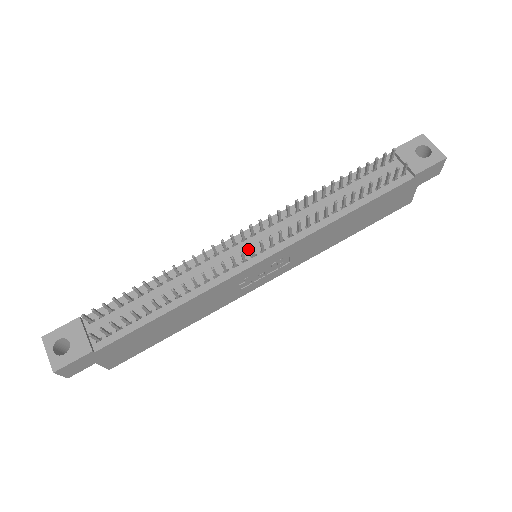
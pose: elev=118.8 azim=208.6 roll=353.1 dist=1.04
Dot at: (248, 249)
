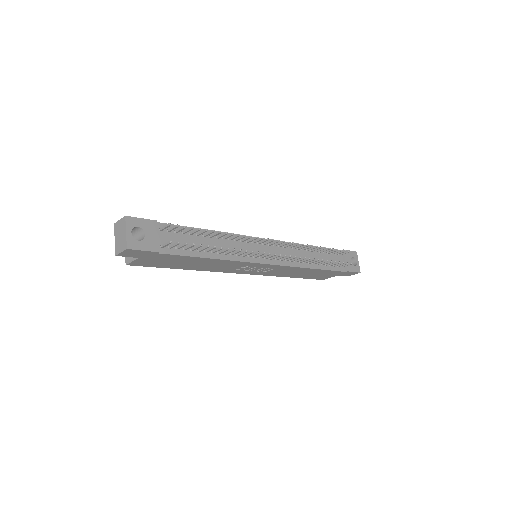
Dot at: (264, 251)
